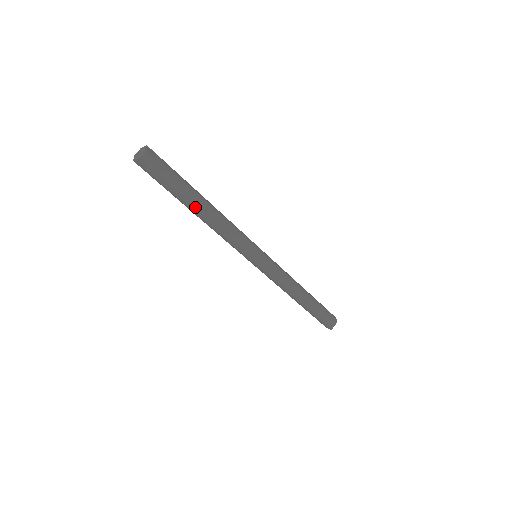
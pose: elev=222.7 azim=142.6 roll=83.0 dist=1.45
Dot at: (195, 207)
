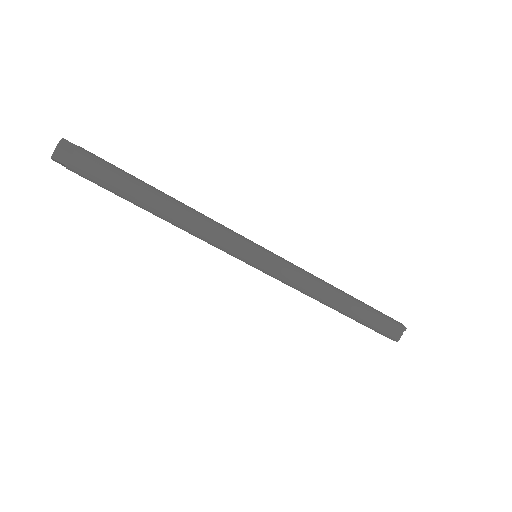
Dot at: (144, 206)
